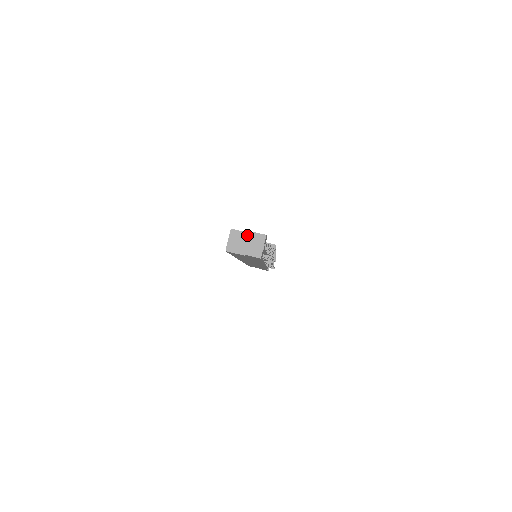
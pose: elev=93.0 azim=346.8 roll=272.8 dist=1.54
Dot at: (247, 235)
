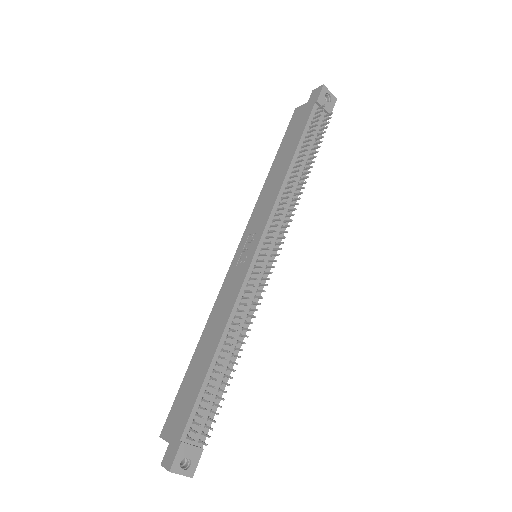
Dot at: (170, 443)
